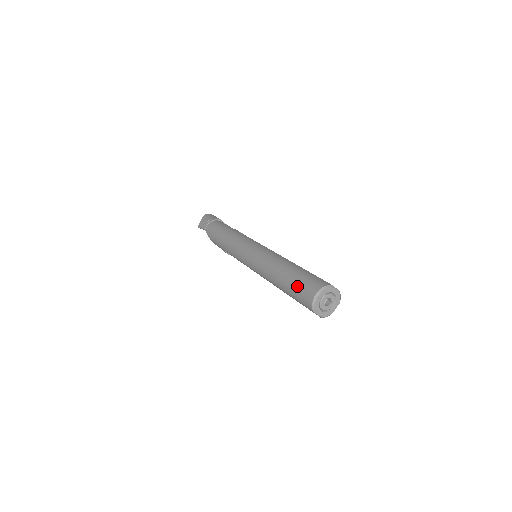
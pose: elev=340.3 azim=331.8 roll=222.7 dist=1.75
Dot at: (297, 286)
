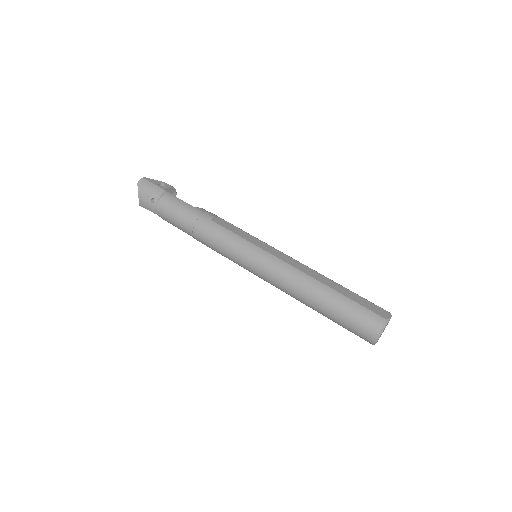
Dot at: (346, 325)
